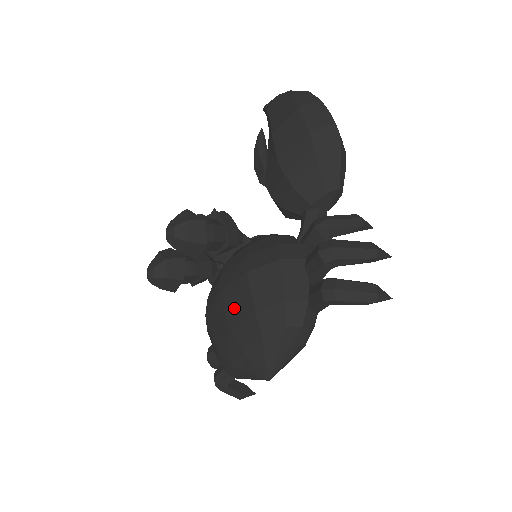
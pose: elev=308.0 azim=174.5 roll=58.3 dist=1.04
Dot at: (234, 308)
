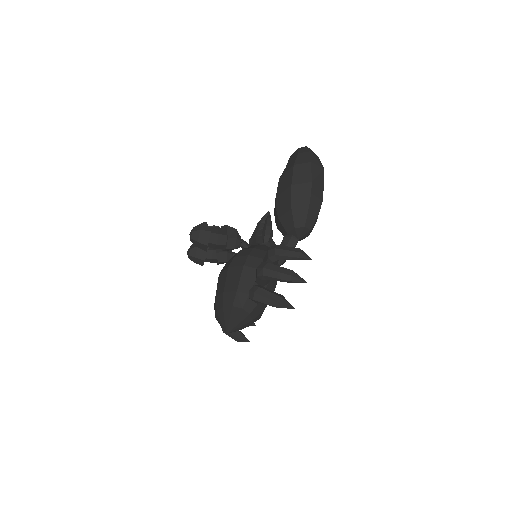
Dot at: (220, 286)
